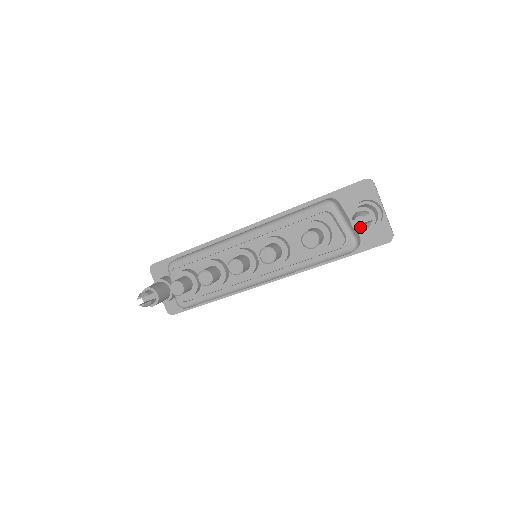
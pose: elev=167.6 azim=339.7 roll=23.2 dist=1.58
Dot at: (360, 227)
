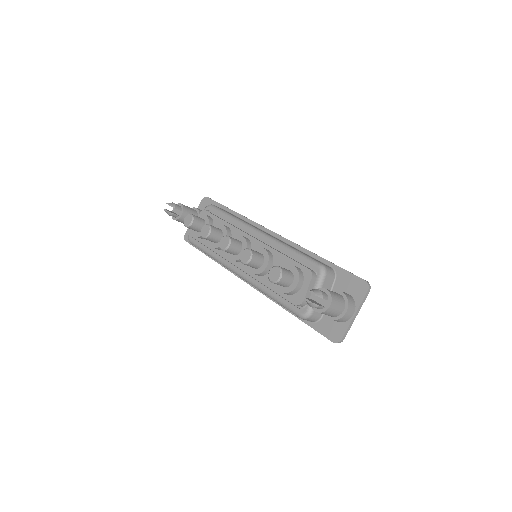
Dot at: (307, 300)
